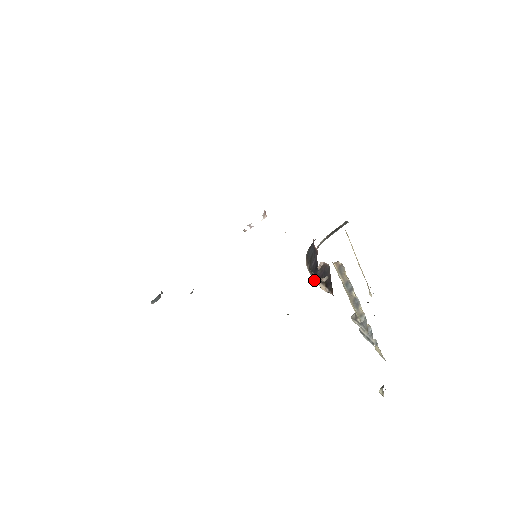
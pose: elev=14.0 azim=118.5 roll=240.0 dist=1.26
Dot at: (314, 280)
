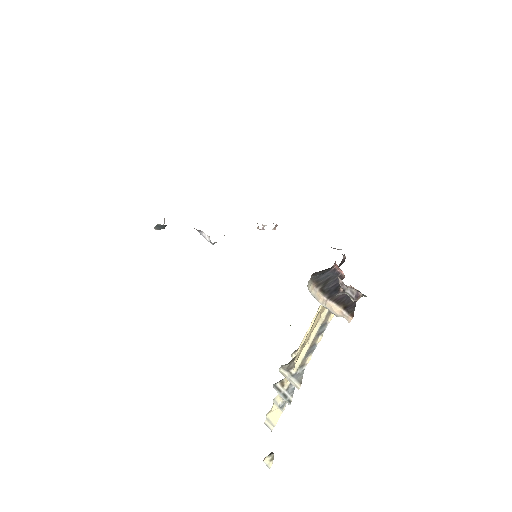
Dot at: (321, 301)
